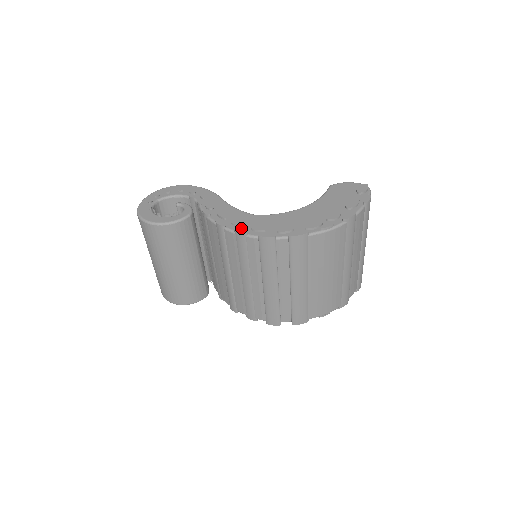
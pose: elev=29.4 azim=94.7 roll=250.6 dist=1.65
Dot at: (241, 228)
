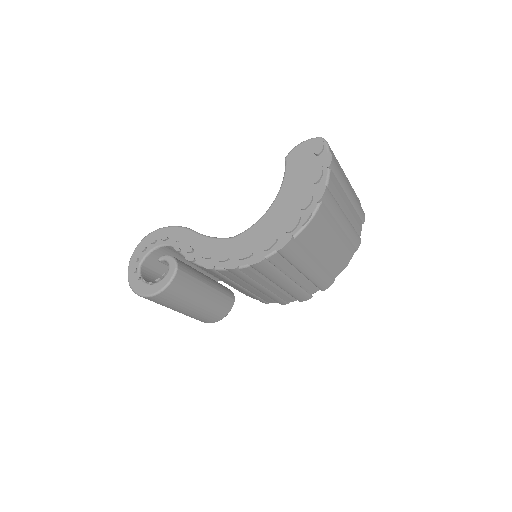
Dot at: (229, 262)
